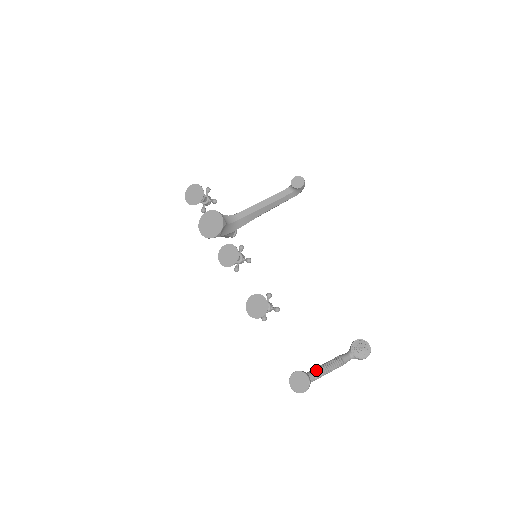
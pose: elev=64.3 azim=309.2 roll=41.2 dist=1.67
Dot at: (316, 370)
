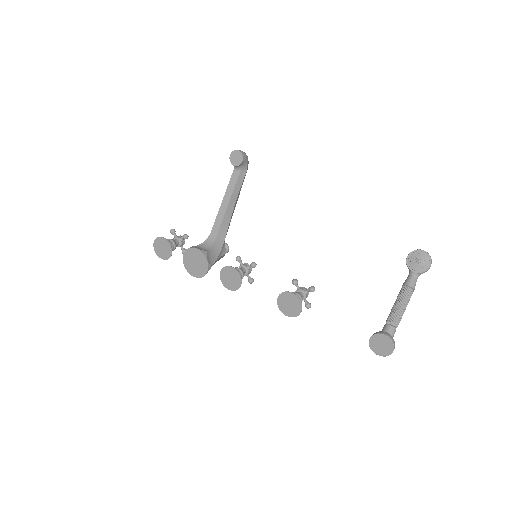
Dot at: (390, 319)
